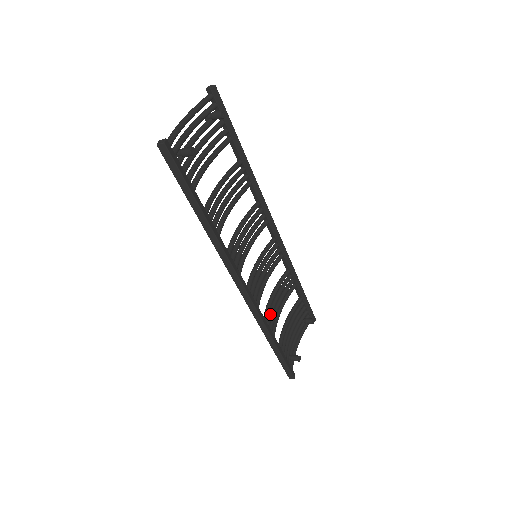
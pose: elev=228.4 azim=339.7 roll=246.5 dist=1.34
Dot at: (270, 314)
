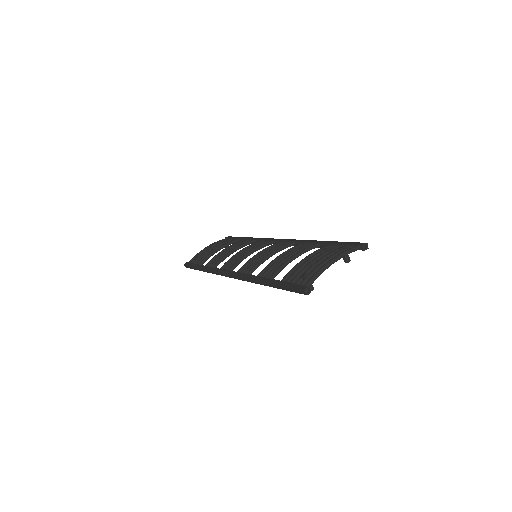
Dot at: occluded
